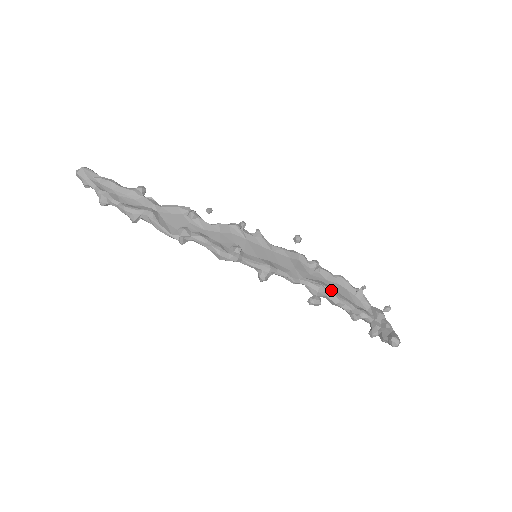
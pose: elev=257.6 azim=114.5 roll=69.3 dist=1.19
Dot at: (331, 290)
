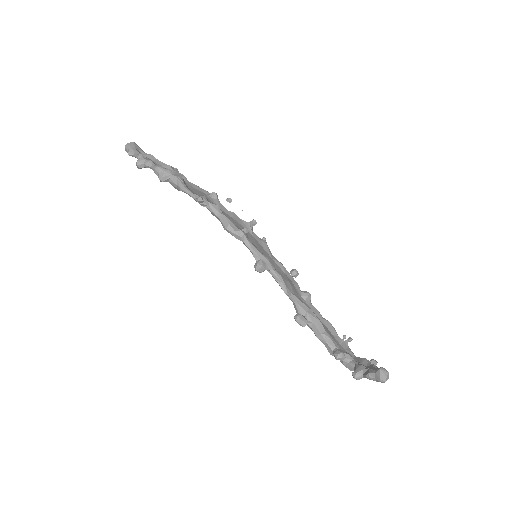
Dot at: (319, 319)
